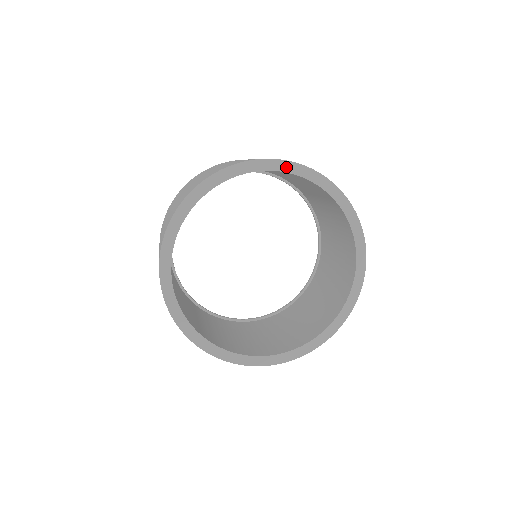
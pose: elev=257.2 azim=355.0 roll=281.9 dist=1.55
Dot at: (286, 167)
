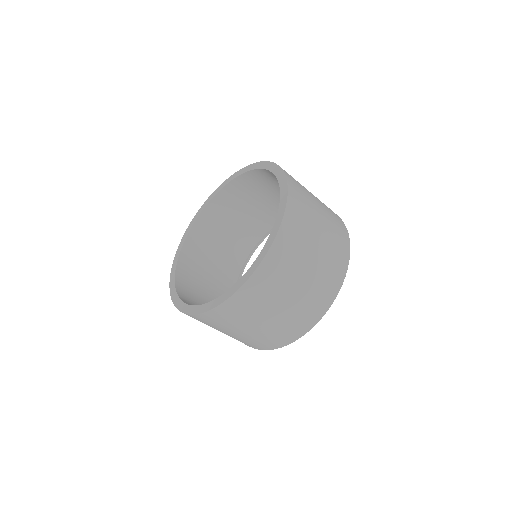
Dot at: (234, 177)
